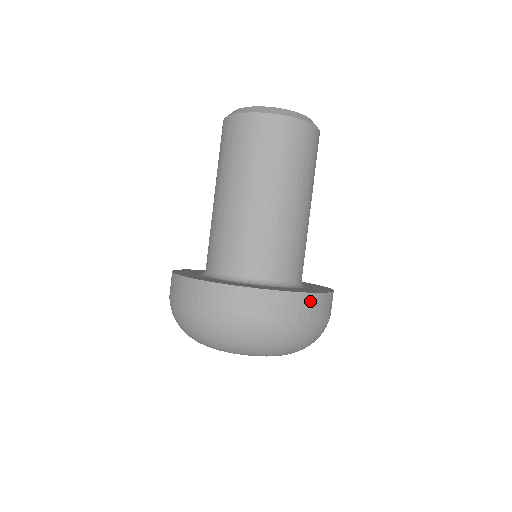
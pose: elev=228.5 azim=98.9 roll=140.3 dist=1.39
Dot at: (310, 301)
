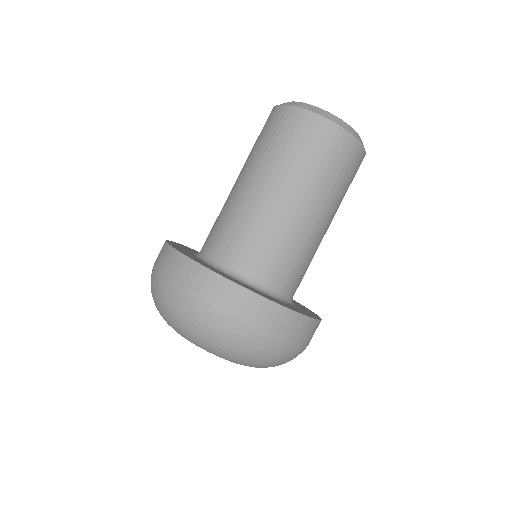
Dot at: (282, 316)
